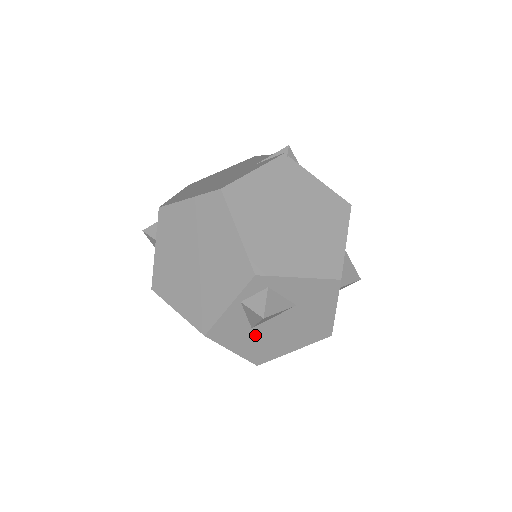
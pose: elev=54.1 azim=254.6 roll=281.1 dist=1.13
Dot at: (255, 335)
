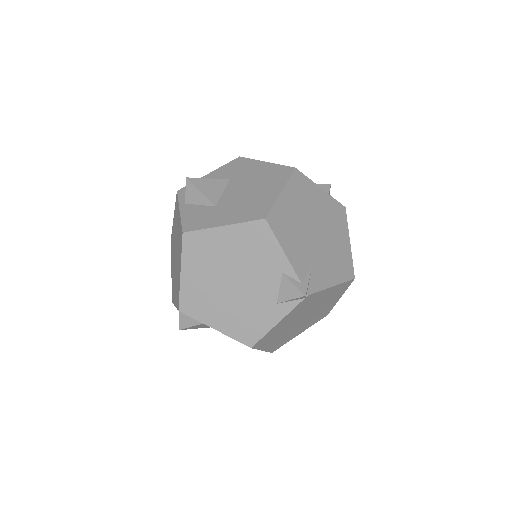
Dot at: (226, 208)
